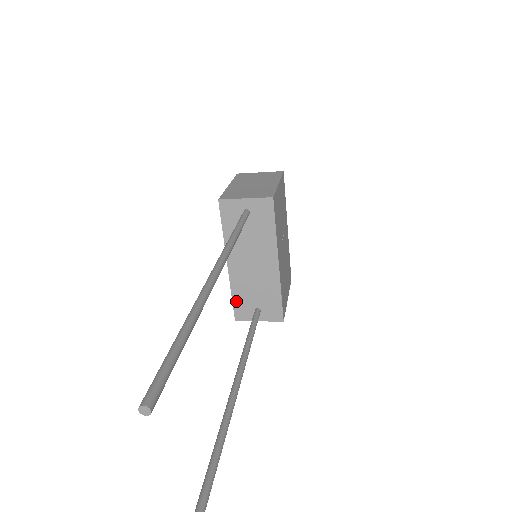
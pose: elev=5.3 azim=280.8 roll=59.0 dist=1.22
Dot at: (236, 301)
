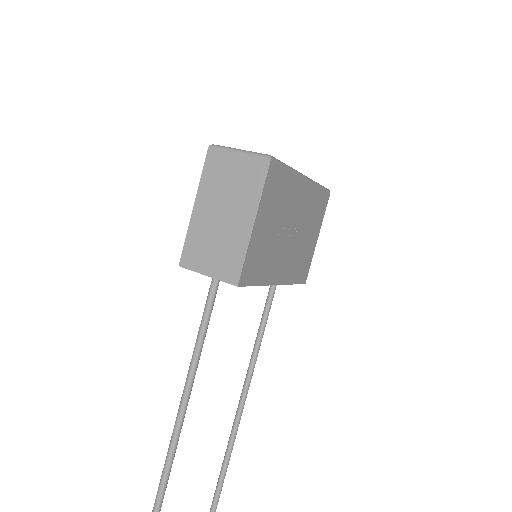
Dot at: occluded
